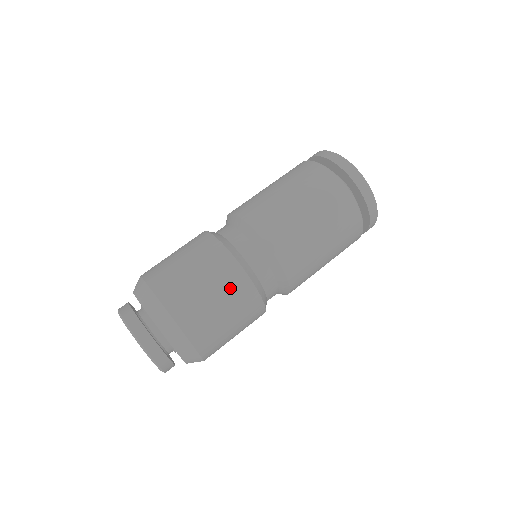
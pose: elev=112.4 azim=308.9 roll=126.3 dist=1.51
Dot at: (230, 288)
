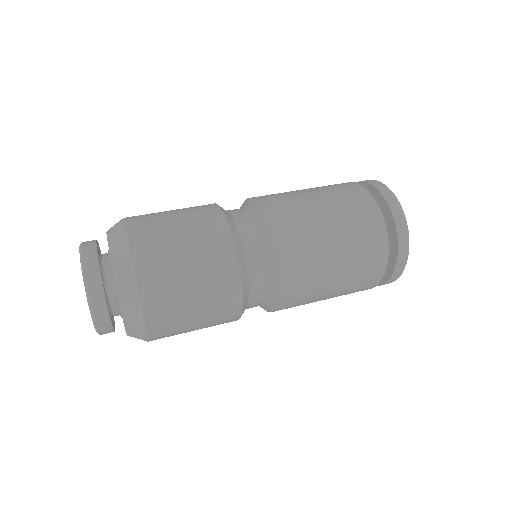
Dot at: (217, 292)
